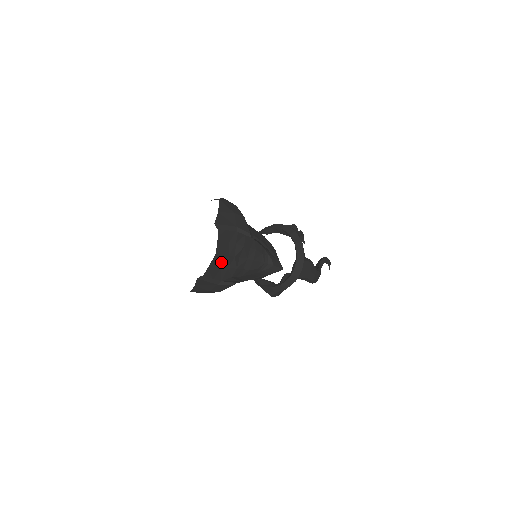
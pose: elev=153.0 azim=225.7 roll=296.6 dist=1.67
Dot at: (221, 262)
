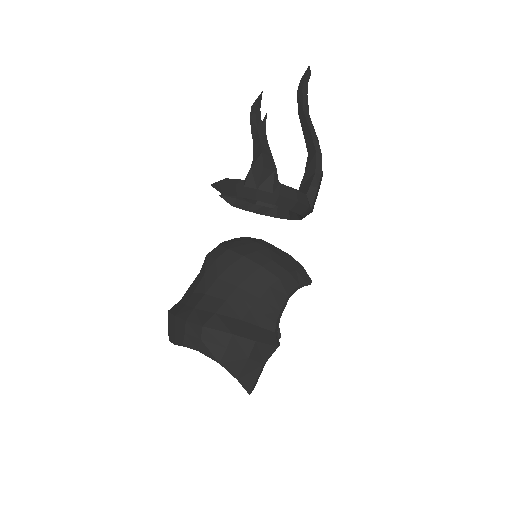
Dot at: occluded
